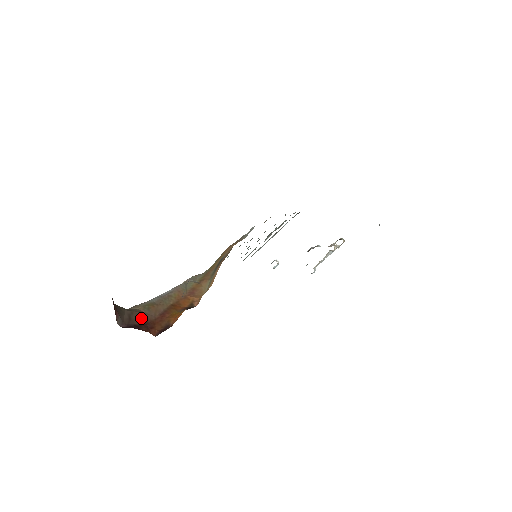
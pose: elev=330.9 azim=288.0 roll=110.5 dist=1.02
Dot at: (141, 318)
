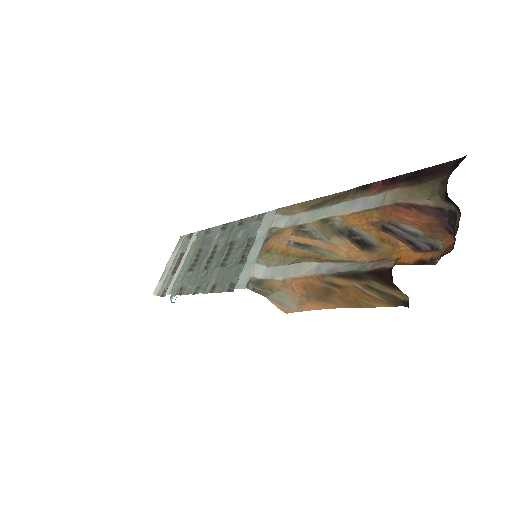
Dot at: occluded
